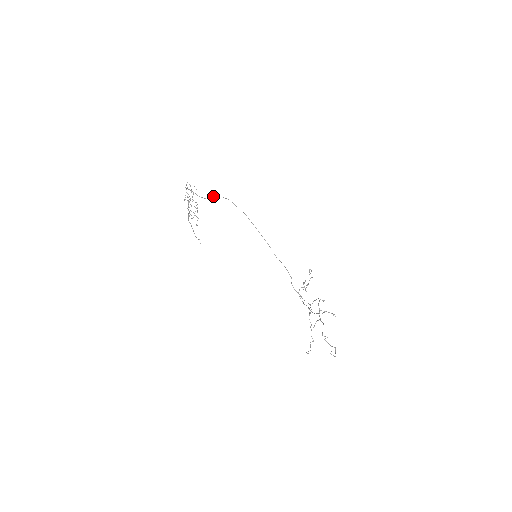
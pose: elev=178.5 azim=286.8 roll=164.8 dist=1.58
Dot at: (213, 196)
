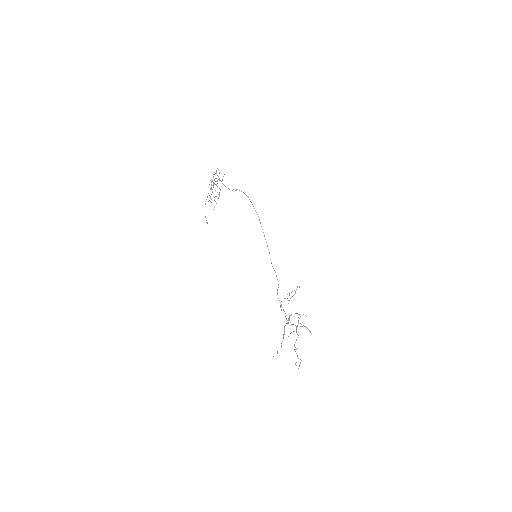
Dot at: (236, 189)
